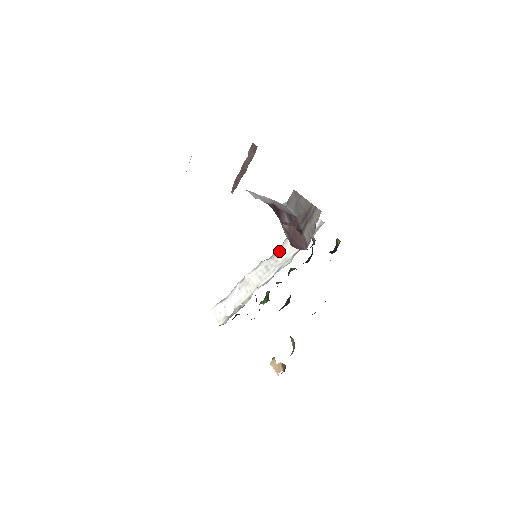
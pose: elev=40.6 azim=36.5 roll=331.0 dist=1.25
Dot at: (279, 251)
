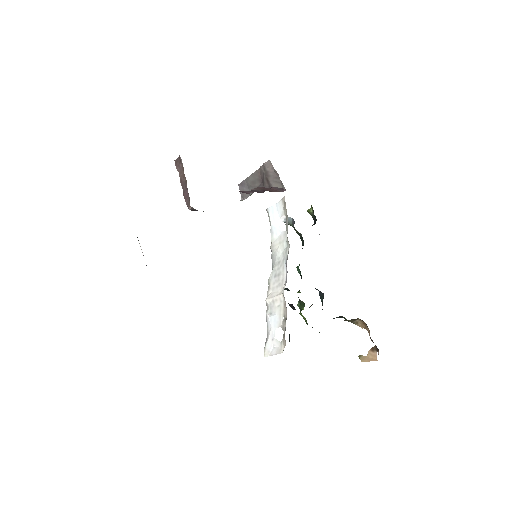
Dot at: (274, 257)
